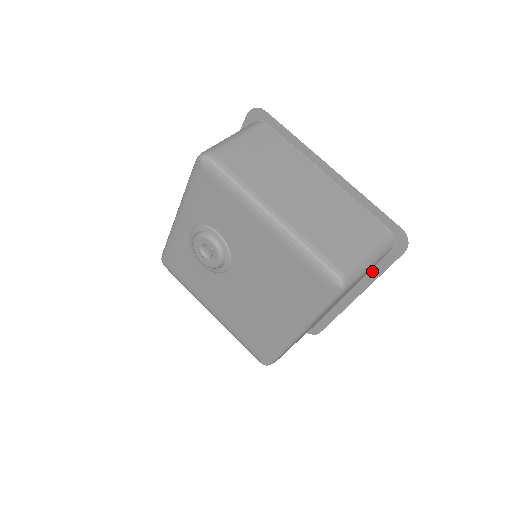
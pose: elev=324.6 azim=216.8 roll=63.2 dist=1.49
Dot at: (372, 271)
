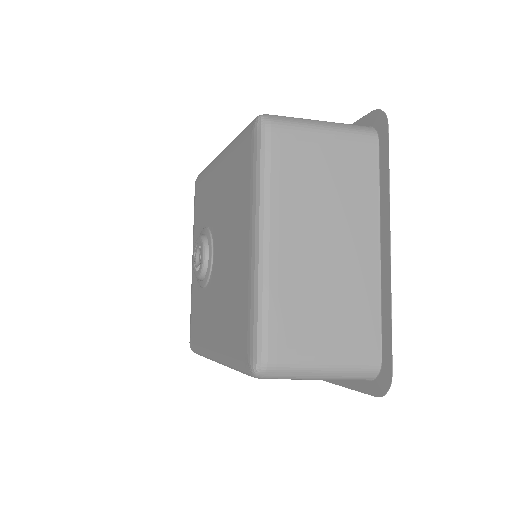
Dot at: (381, 188)
